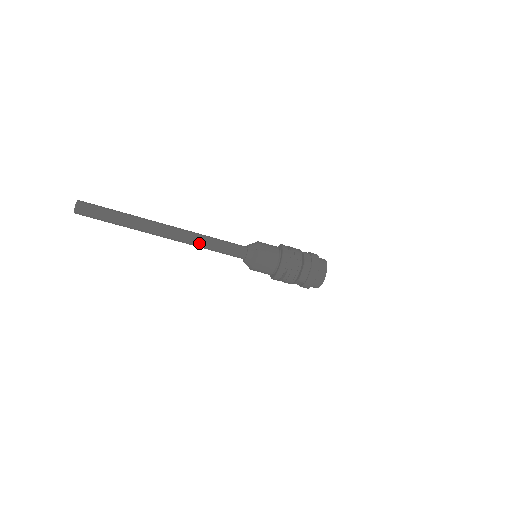
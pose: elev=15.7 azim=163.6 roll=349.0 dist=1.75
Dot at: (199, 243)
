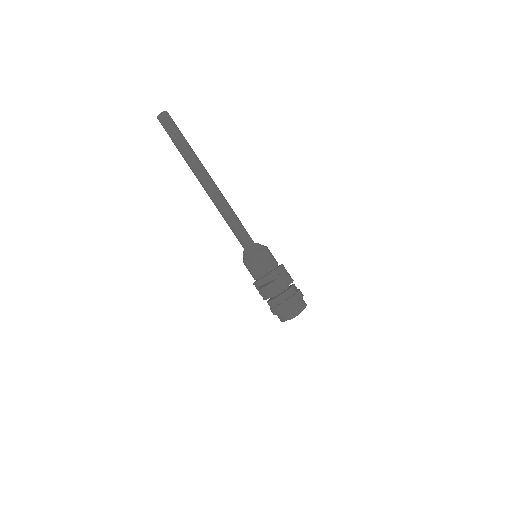
Dot at: (224, 208)
